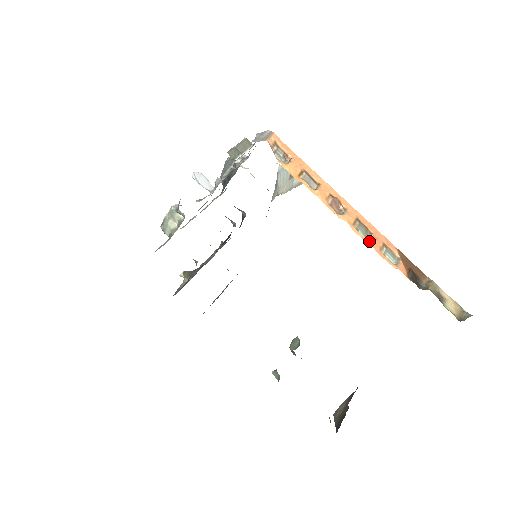
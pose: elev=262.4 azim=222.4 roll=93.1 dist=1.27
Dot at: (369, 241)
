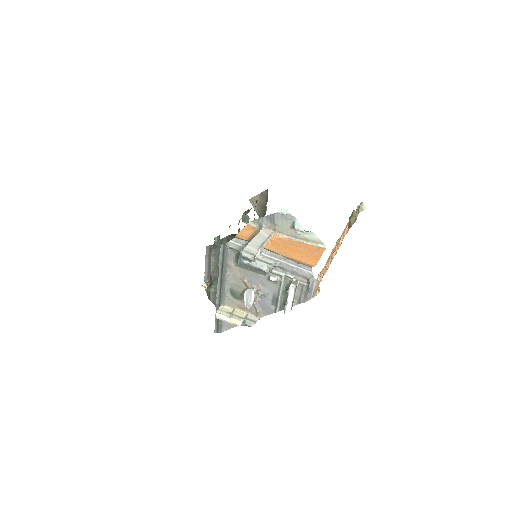
Dot at: occluded
